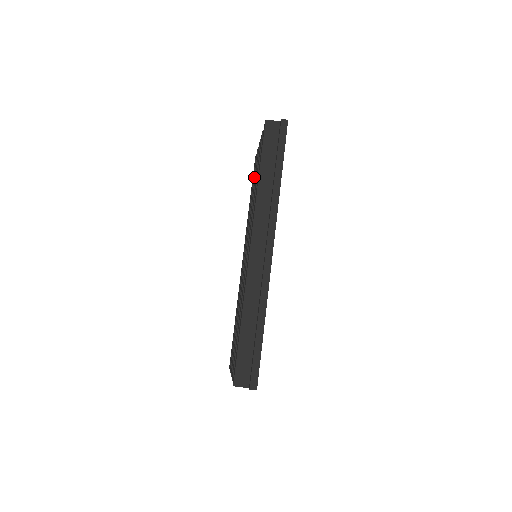
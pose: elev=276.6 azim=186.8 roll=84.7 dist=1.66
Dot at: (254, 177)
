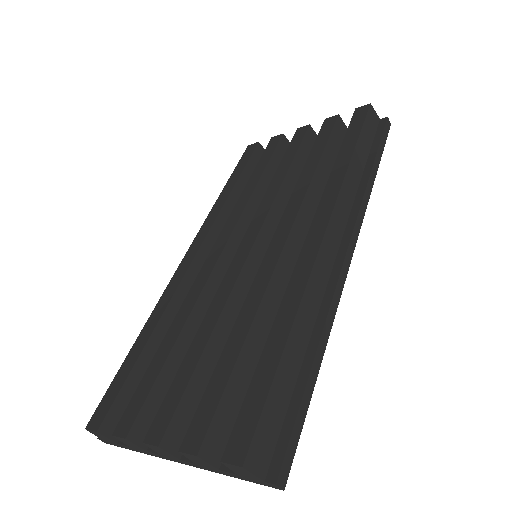
Dot at: (269, 160)
